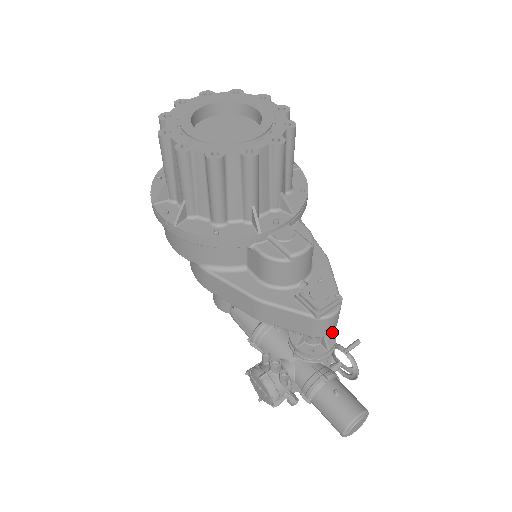
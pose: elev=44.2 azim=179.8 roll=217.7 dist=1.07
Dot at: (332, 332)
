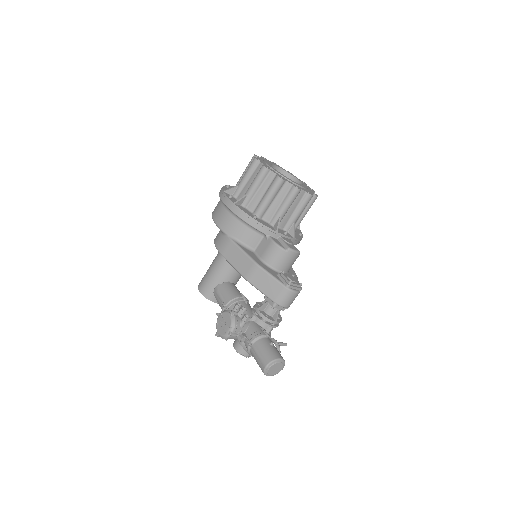
Dot at: (280, 317)
